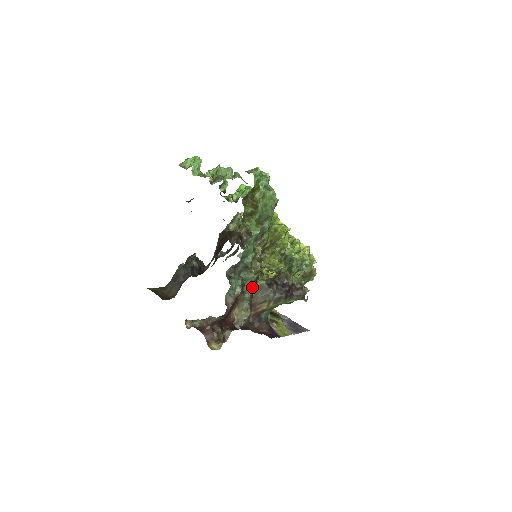
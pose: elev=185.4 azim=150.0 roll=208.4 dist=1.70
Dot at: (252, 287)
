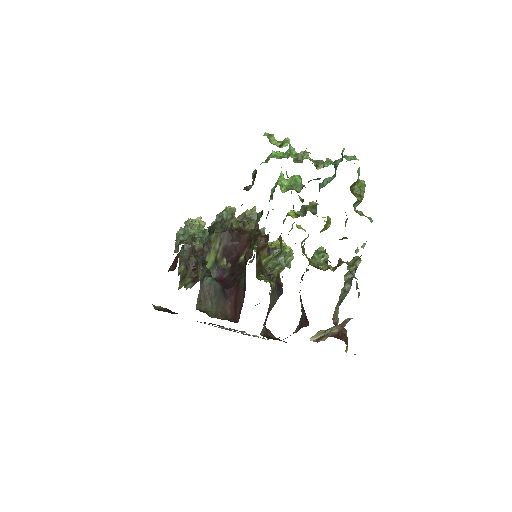
Dot at: (346, 281)
